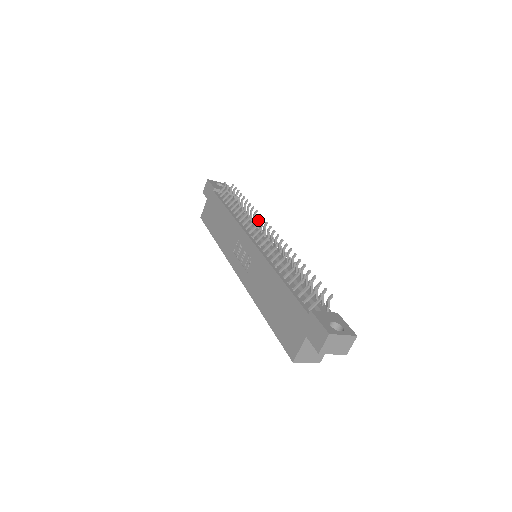
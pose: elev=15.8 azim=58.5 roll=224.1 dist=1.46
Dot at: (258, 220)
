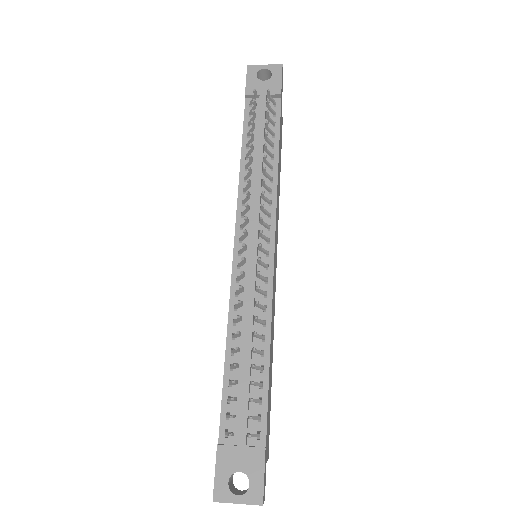
Dot at: (244, 218)
